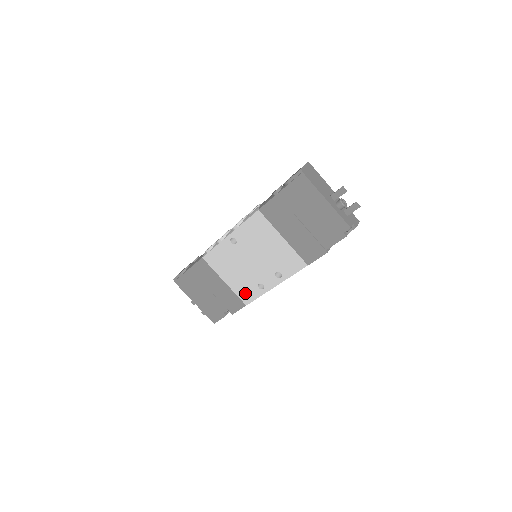
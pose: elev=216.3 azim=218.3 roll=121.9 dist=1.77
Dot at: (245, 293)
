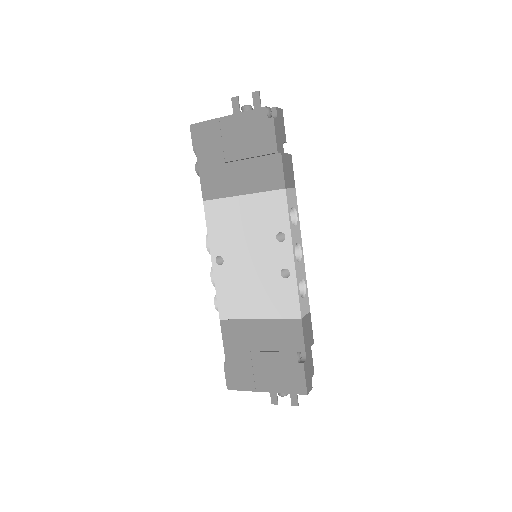
Dot at: (284, 304)
